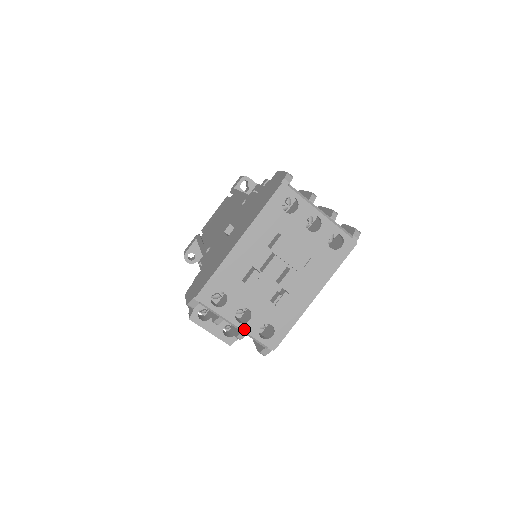
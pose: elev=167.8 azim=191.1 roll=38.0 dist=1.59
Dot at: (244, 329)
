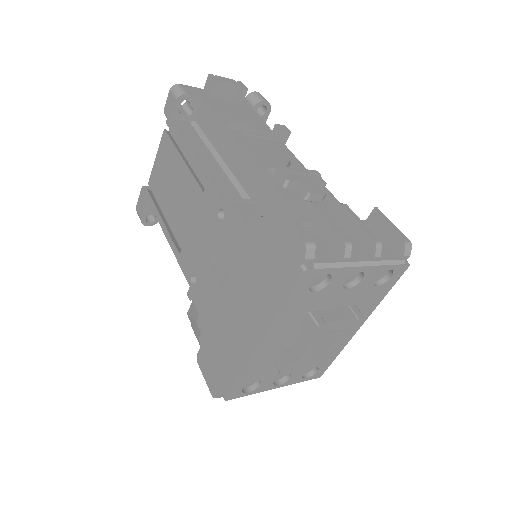
Dot at: (286, 385)
